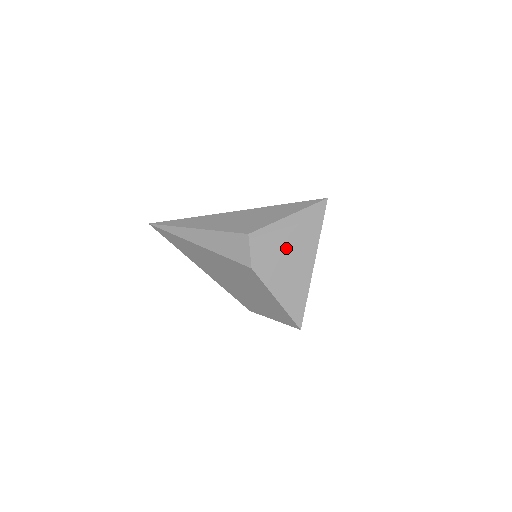
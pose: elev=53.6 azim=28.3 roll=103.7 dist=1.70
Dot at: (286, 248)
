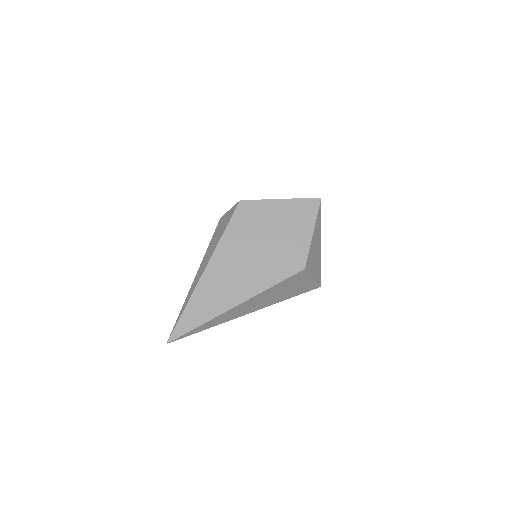
Dot at: occluded
